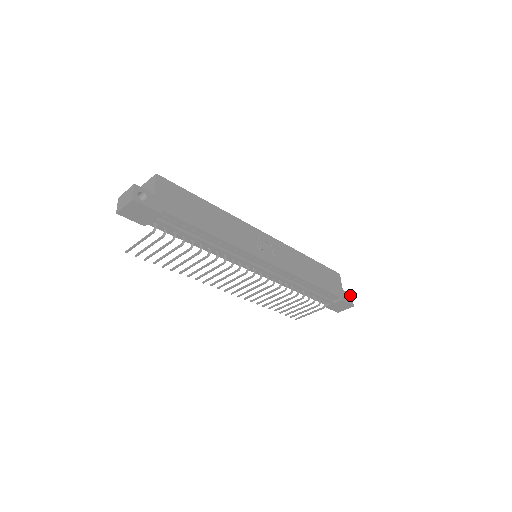
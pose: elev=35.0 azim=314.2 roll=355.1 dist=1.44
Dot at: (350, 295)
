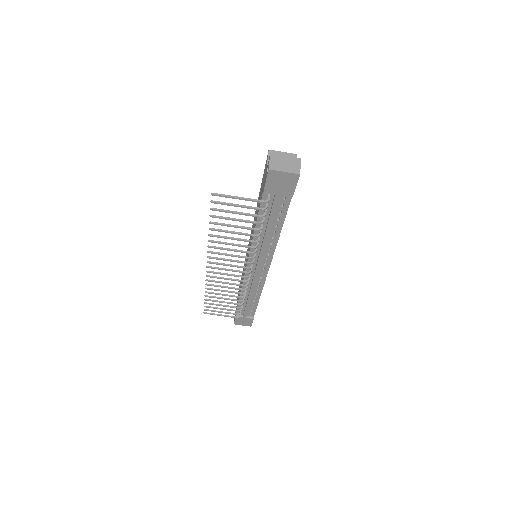
Dot at: occluded
